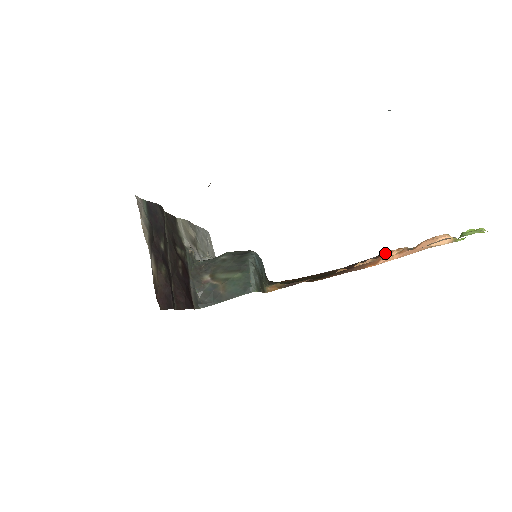
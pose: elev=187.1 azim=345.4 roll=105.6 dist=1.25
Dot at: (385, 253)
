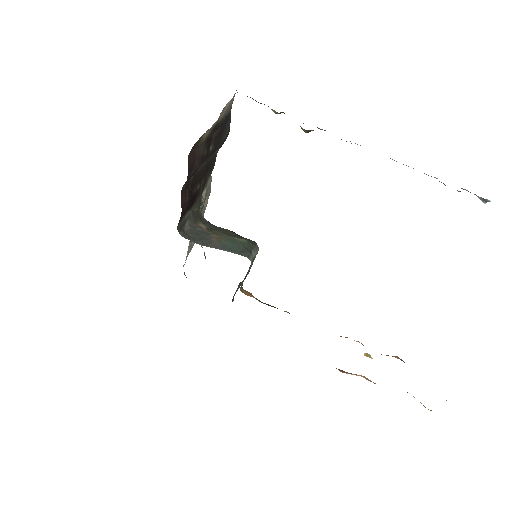
Dot at: (351, 373)
